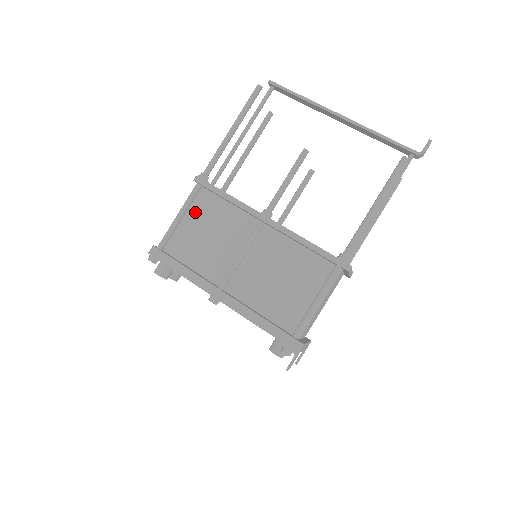
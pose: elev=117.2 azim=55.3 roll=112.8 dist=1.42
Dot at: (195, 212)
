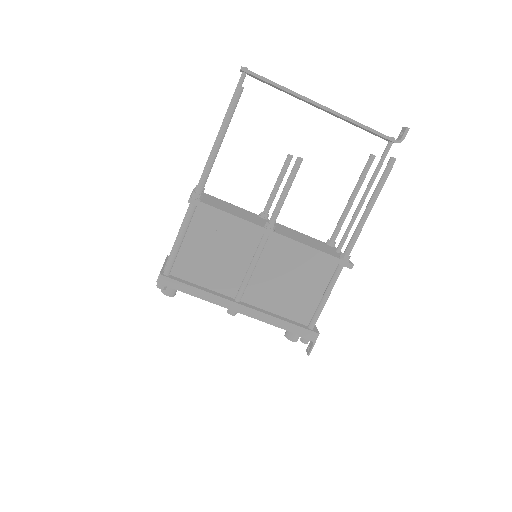
Dot at: (194, 232)
